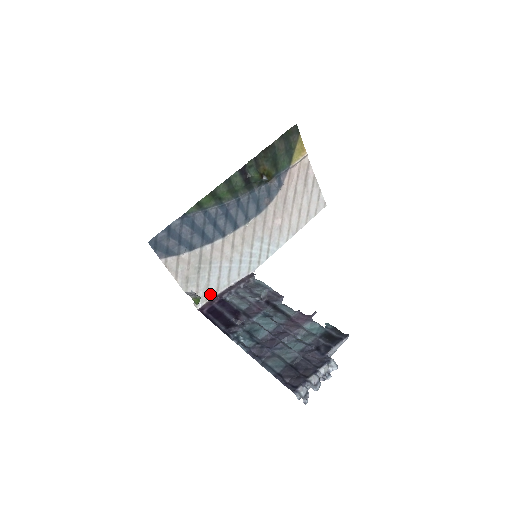
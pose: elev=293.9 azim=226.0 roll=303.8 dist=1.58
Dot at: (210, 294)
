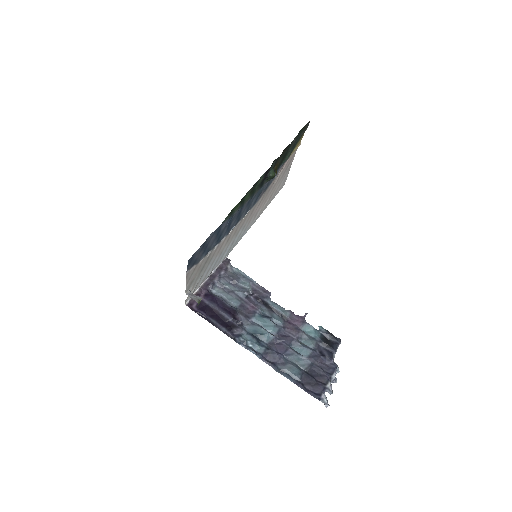
Dot at: (197, 287)
